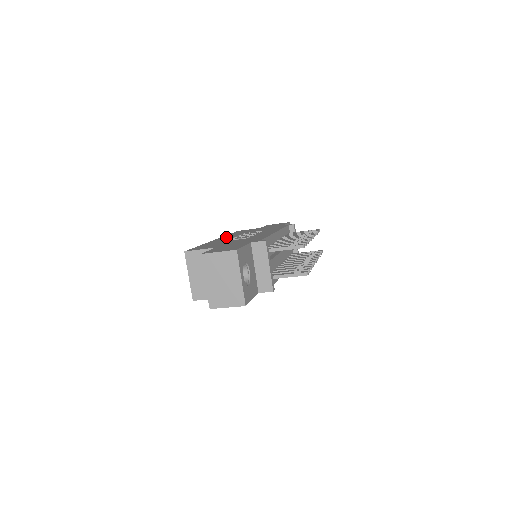
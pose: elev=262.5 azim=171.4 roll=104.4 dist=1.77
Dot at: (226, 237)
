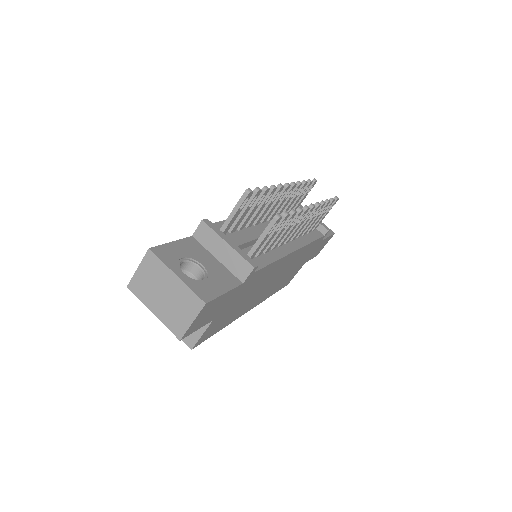
Dot at: occluded
